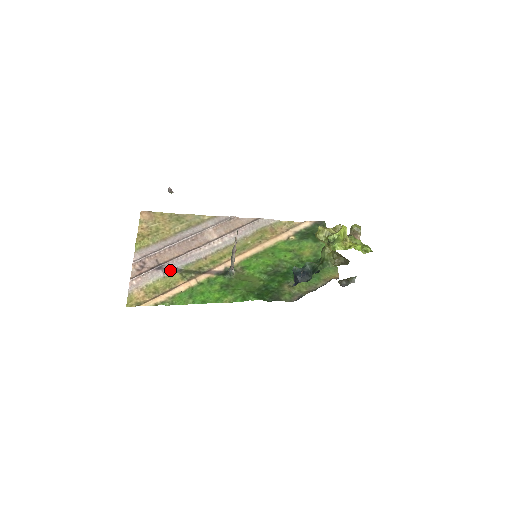
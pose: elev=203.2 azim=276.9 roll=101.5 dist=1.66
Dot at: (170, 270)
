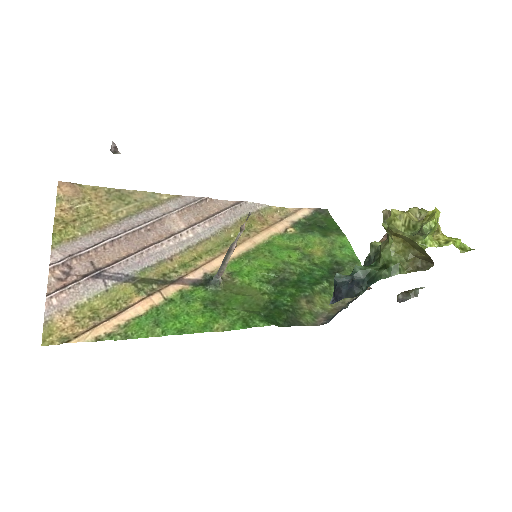
Dot at: (116, 279)
